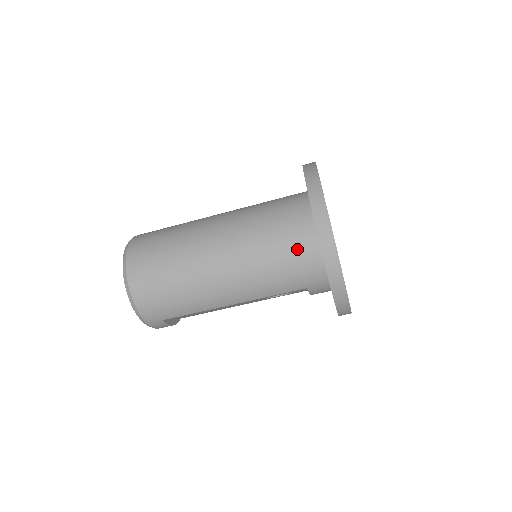
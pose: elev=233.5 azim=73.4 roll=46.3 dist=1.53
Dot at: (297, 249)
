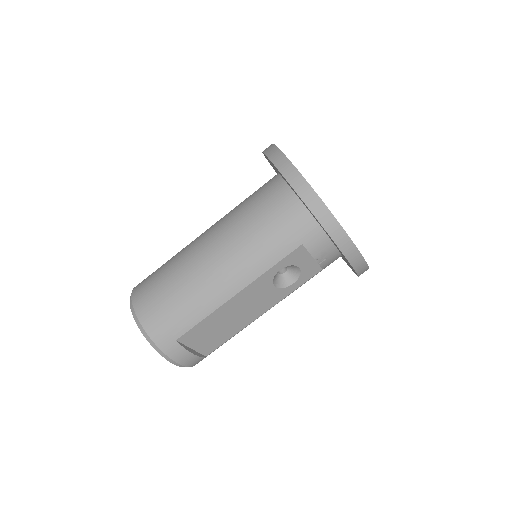
Dot at: (274, 205)
